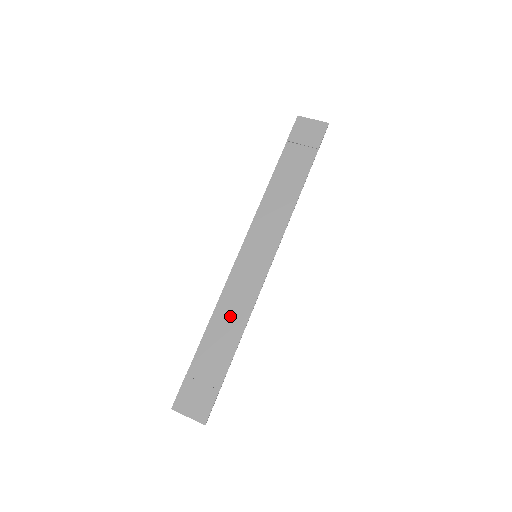
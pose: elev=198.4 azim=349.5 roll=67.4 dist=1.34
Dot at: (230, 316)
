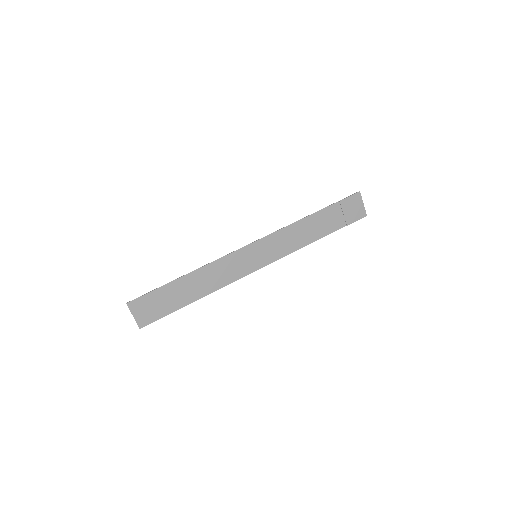
Dot at: (209, 278)
